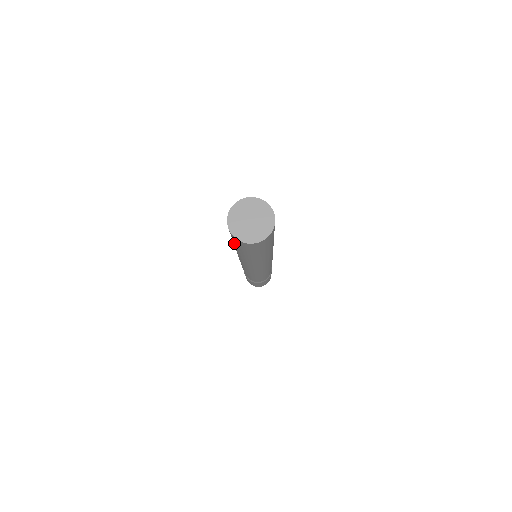
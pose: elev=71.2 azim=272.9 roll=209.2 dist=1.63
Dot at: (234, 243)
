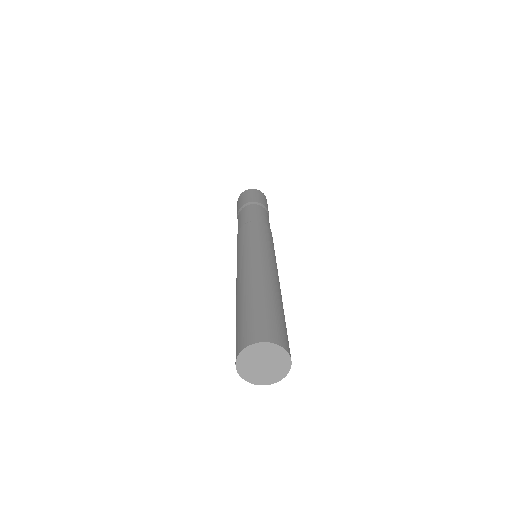
Dot at: (238, 322)
